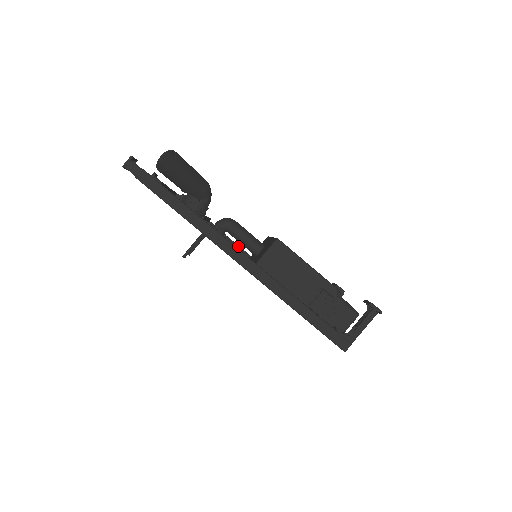
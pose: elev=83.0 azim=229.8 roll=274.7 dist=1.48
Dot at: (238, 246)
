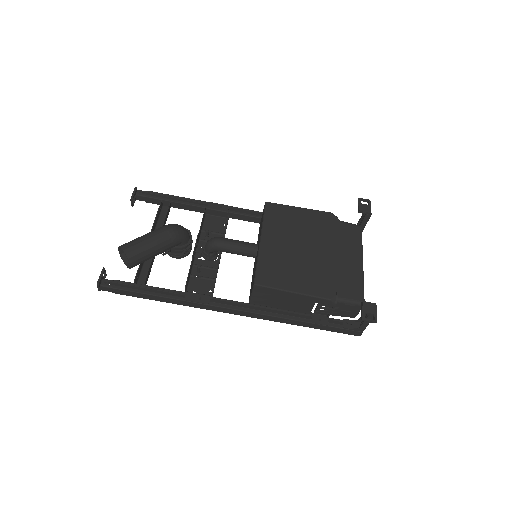
Dot at: (244, 215)
